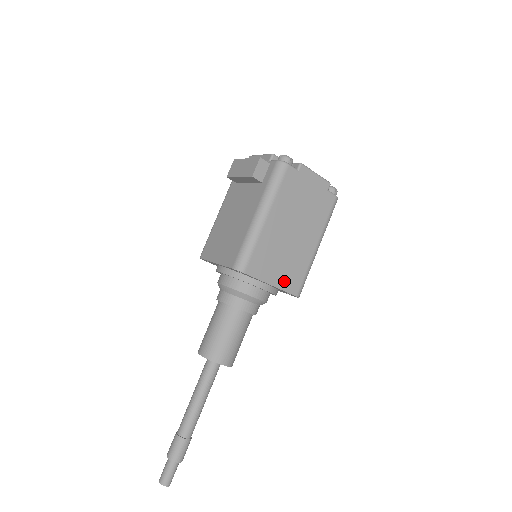
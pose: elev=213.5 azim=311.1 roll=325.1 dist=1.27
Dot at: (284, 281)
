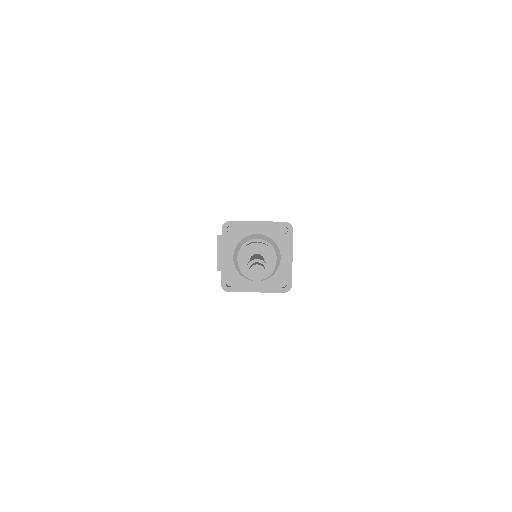
Dot at: occluded
